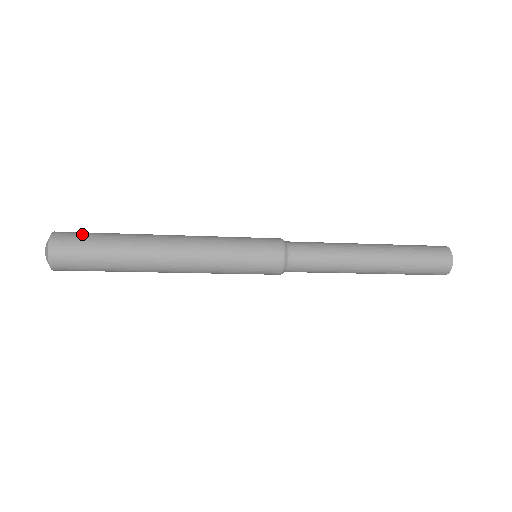
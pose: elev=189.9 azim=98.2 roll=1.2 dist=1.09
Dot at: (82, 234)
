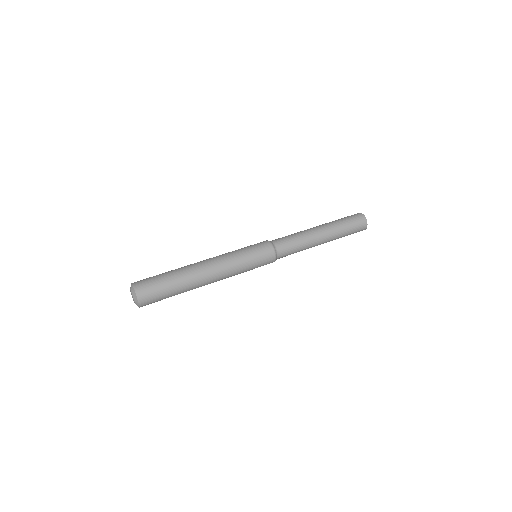
Dot at: (156, 291)
